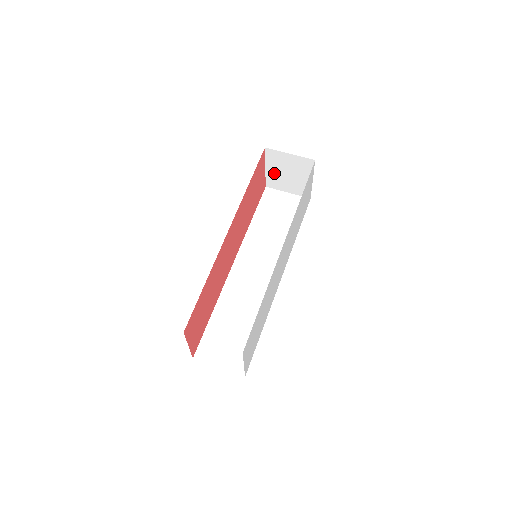
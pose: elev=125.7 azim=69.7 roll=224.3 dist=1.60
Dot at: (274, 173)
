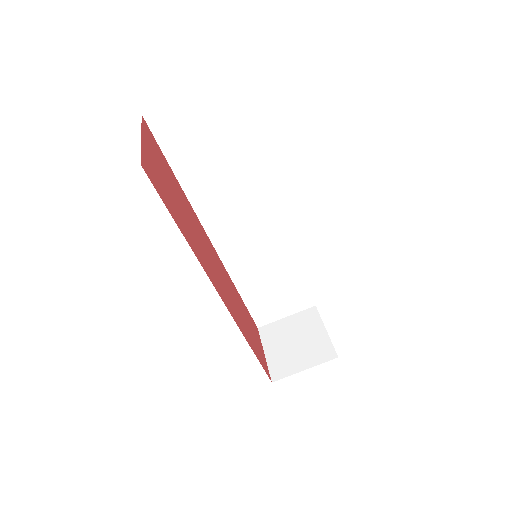
Dot at: occluded
